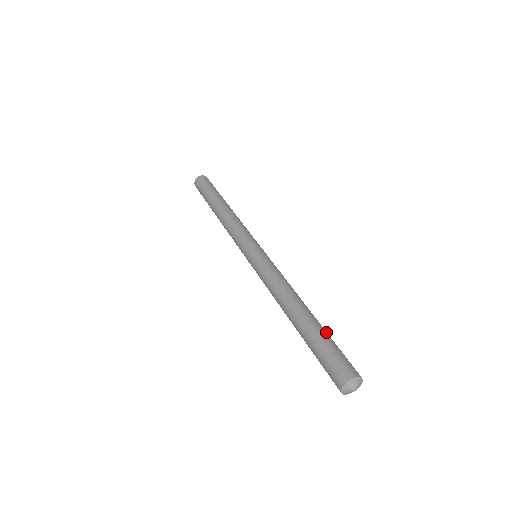
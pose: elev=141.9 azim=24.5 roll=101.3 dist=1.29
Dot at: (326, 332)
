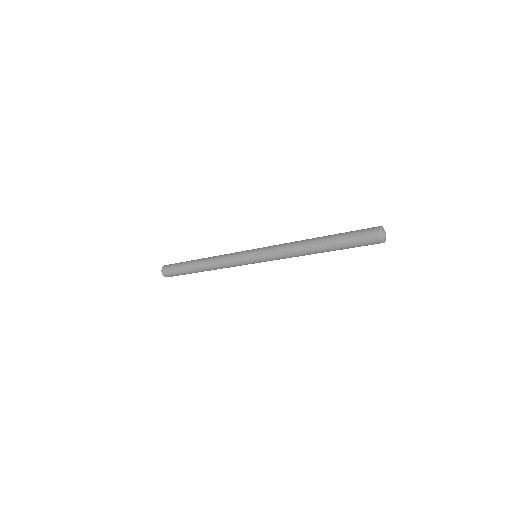
Dot at: occluded
